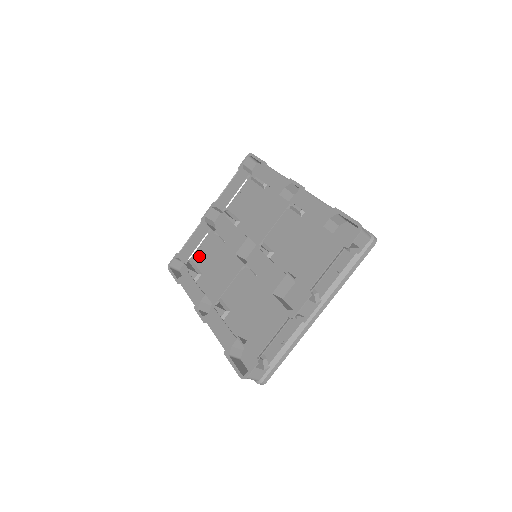
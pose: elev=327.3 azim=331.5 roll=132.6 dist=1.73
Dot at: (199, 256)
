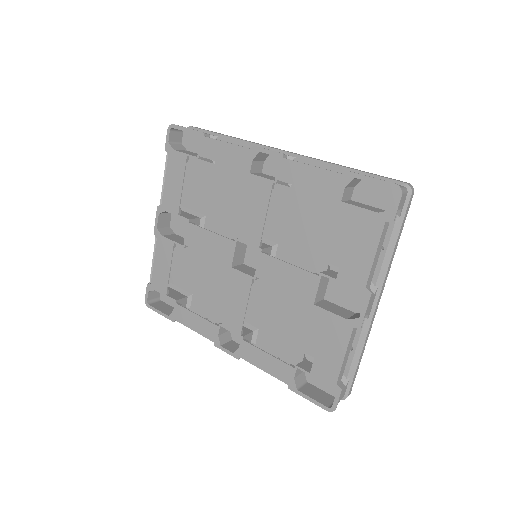
Dot at: (175, 274)
